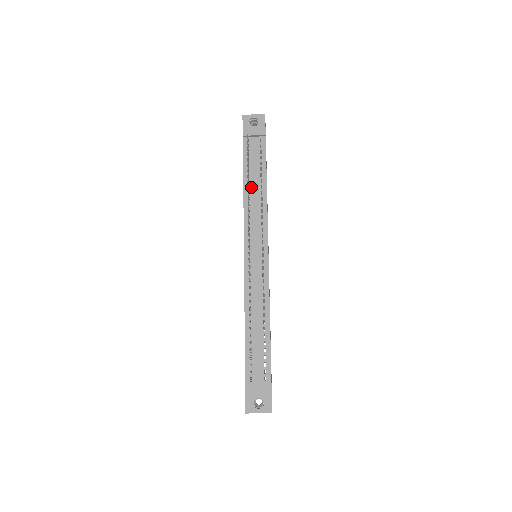
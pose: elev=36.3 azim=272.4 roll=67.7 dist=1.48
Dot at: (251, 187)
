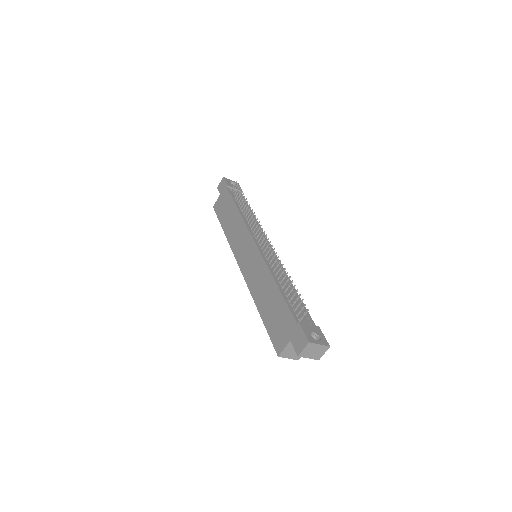
Dot at: occluded
